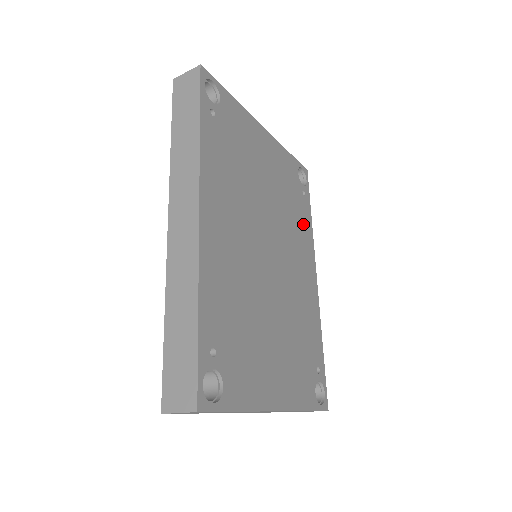
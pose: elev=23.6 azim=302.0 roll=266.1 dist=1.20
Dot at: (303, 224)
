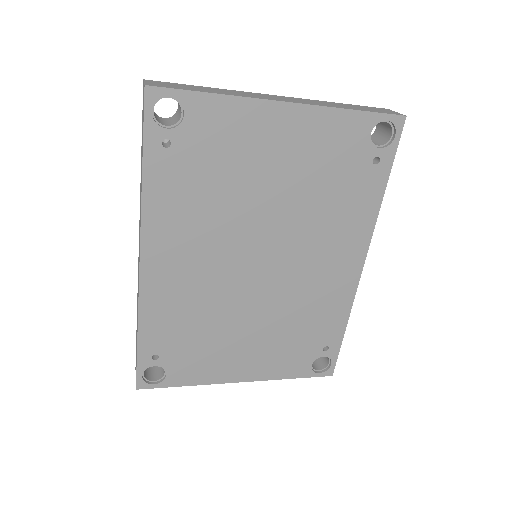
Dot at: (355, 207)
